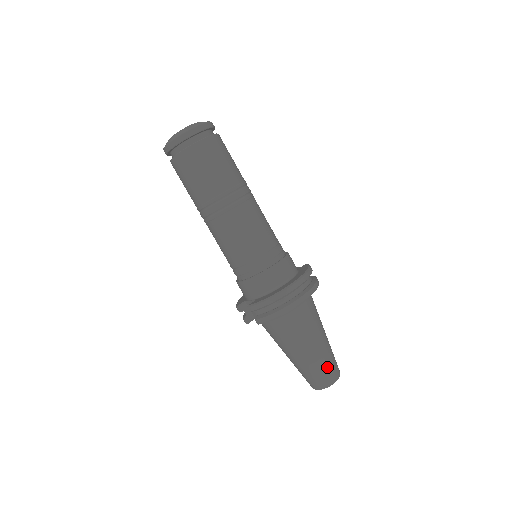
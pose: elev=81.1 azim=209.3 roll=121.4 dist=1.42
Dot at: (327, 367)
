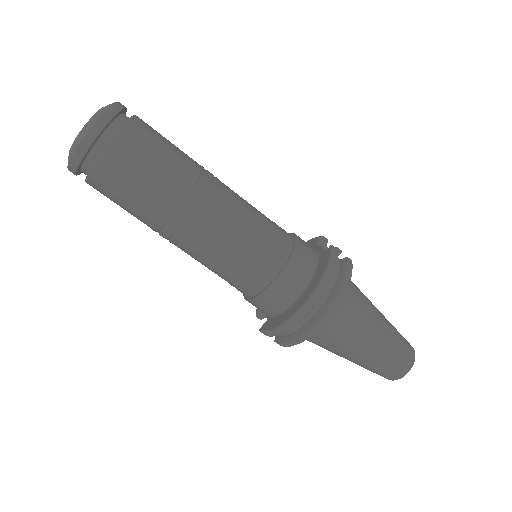
Dot at: (390, 364)
